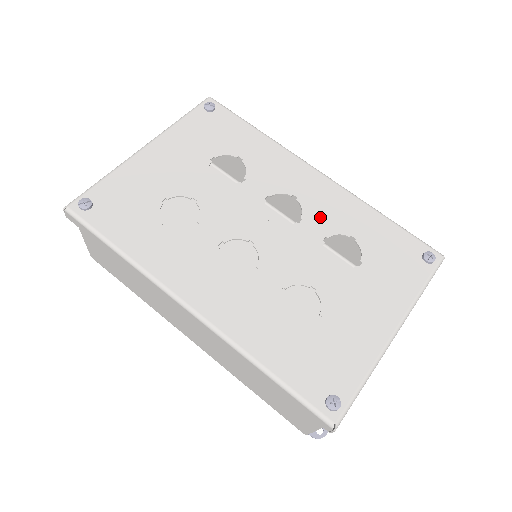
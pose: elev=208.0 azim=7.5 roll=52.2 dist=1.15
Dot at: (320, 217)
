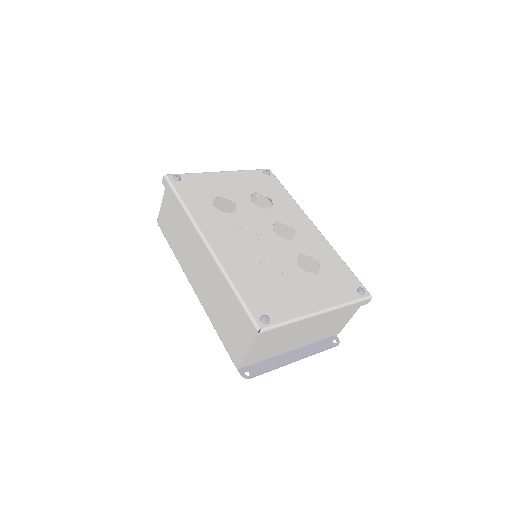
Dot at: (304, 243)
